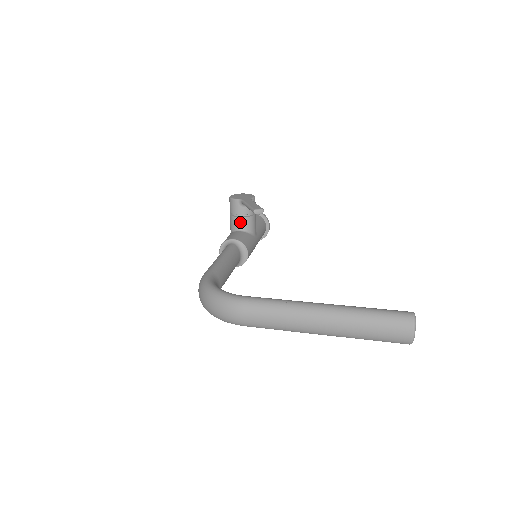
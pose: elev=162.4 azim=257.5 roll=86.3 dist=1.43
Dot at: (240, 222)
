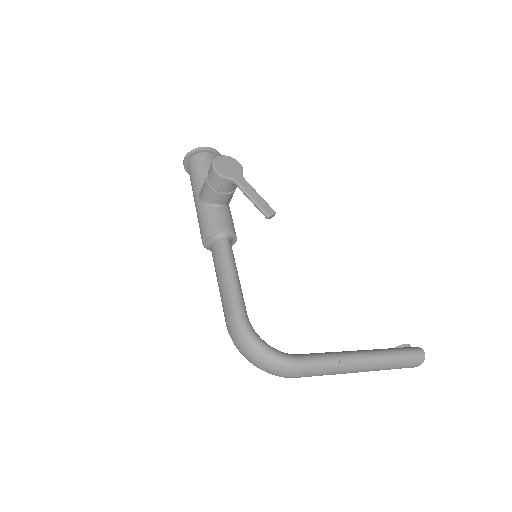
Dot at: (223, 198)
